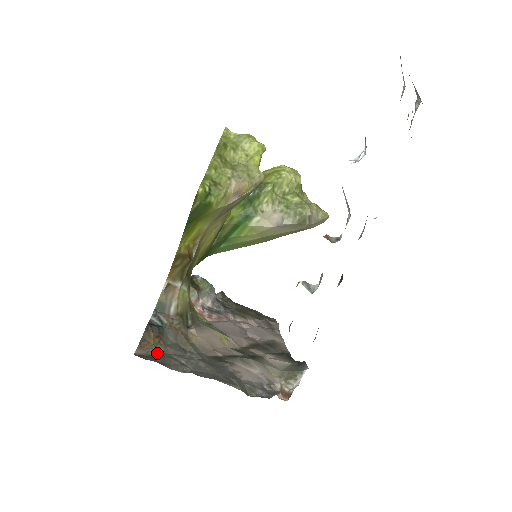
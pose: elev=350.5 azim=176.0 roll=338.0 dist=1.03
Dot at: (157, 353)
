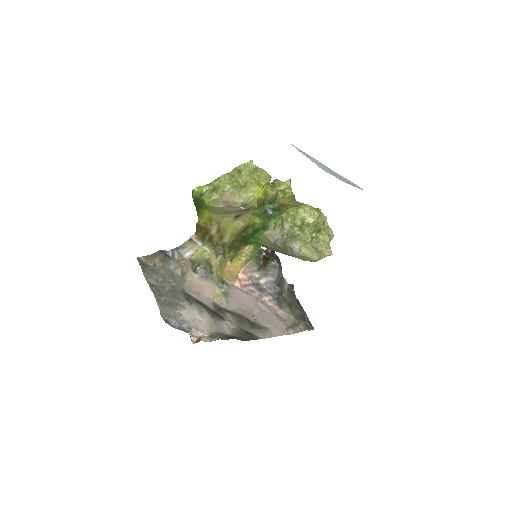
Dot at: (151, 266)
